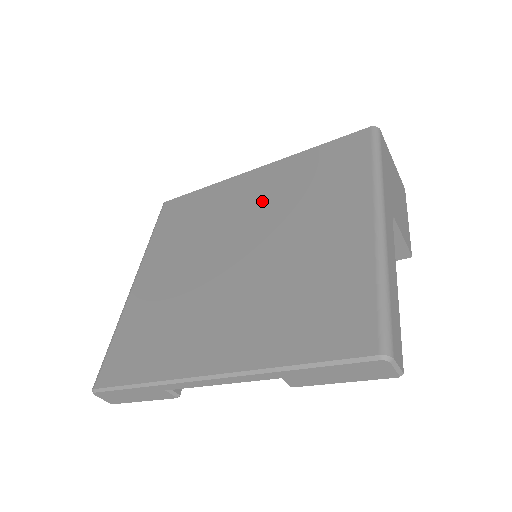
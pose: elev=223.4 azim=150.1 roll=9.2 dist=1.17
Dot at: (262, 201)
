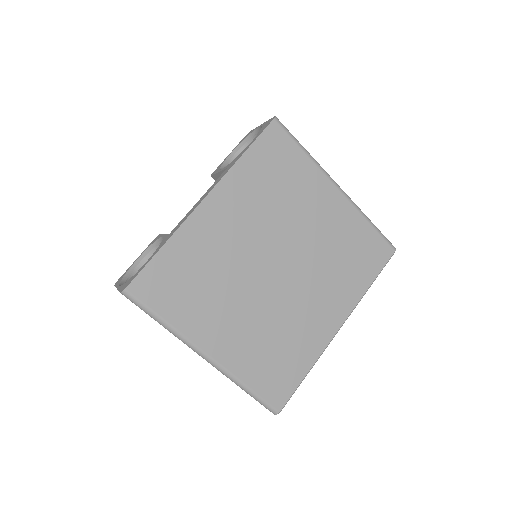
Dot at: (250, 222)
